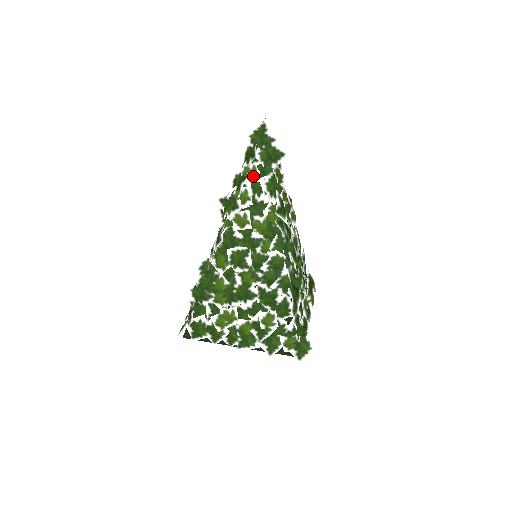
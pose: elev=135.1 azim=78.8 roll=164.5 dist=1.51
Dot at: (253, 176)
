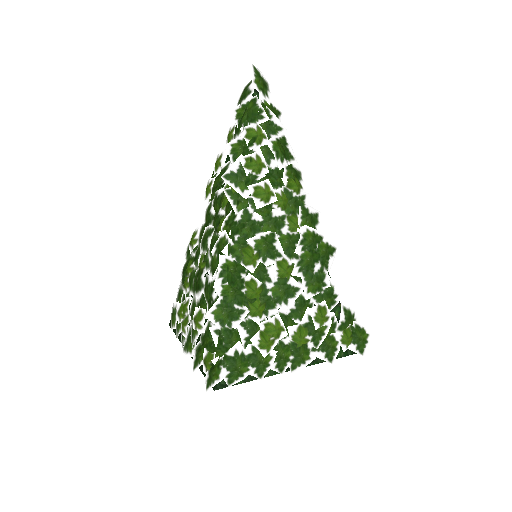
Dot at: (230, 138)
